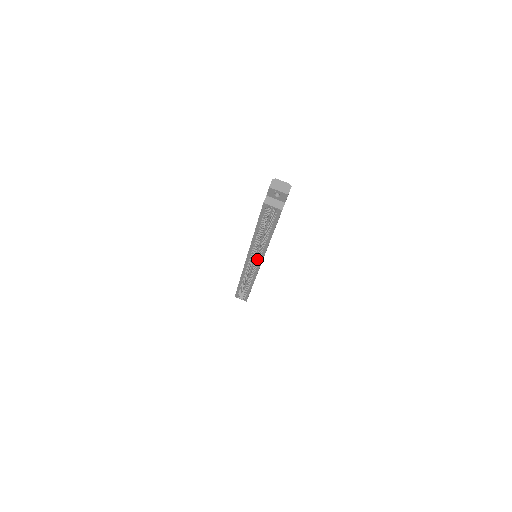
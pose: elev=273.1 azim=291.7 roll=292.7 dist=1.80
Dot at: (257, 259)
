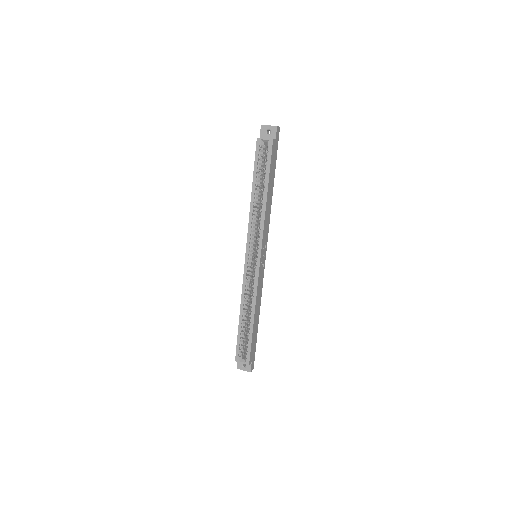
Dot at: (257, 249)
